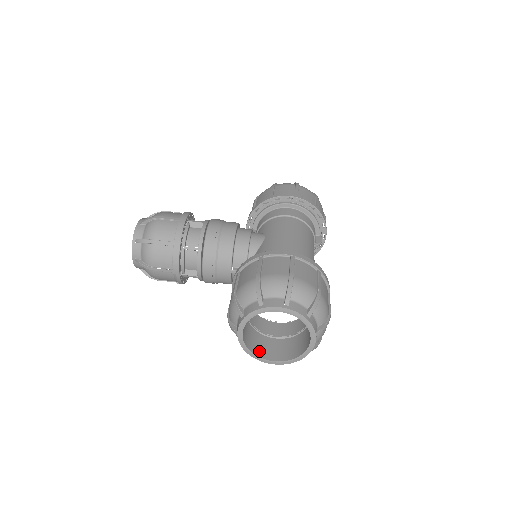
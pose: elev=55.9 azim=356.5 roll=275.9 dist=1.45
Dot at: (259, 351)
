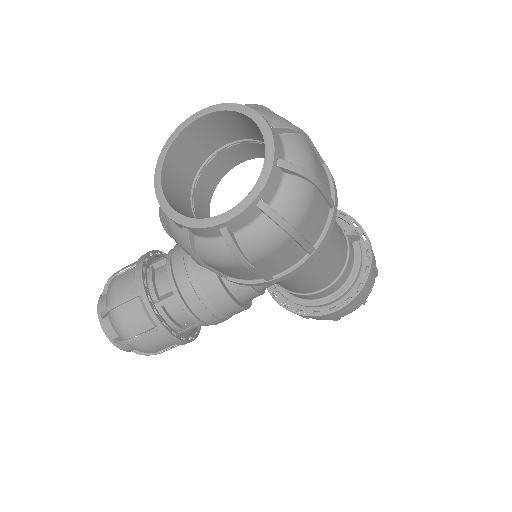
Dot at: occluded
